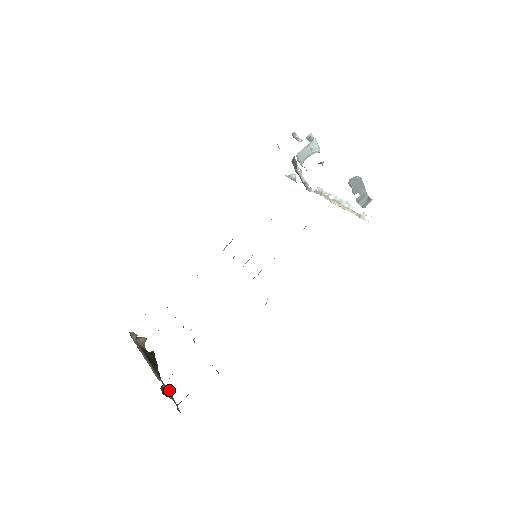
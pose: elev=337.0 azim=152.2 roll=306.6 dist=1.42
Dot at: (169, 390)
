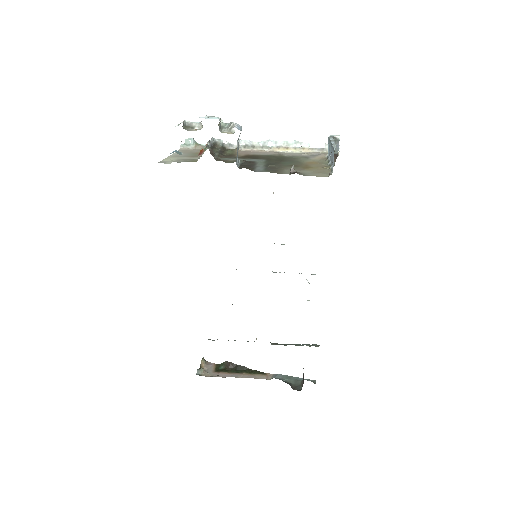
Dot at: (283, 375)
